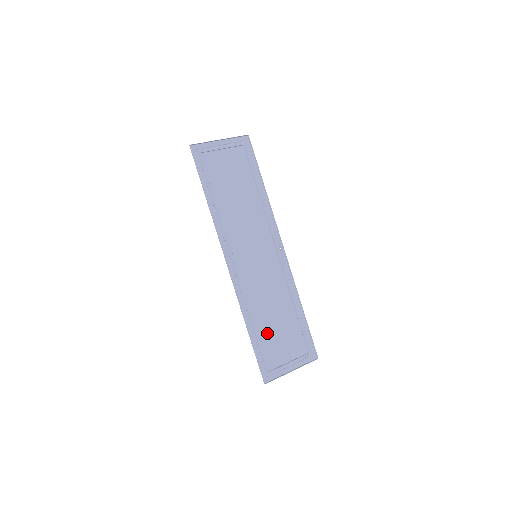
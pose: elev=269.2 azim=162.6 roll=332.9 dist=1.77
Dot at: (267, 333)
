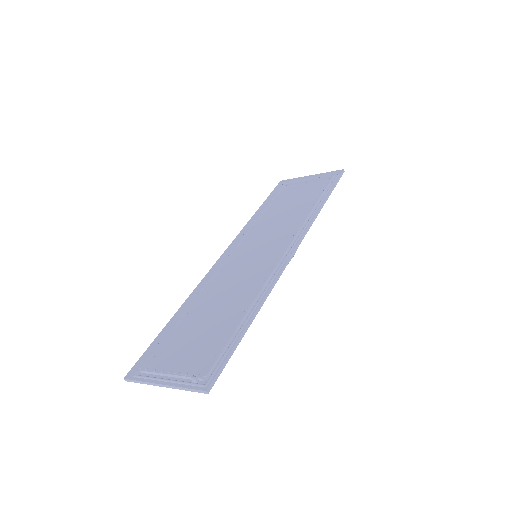
Dot at: (189, 329)
